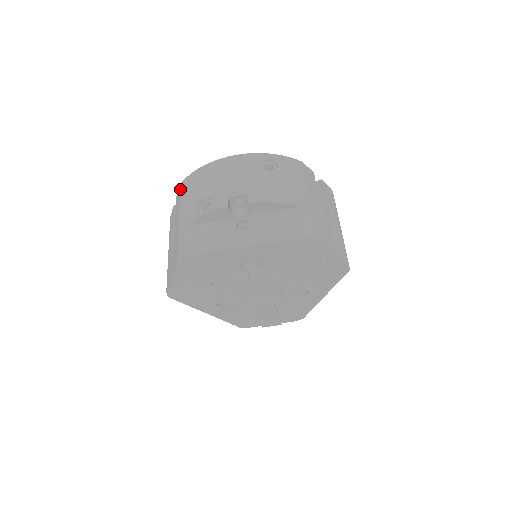
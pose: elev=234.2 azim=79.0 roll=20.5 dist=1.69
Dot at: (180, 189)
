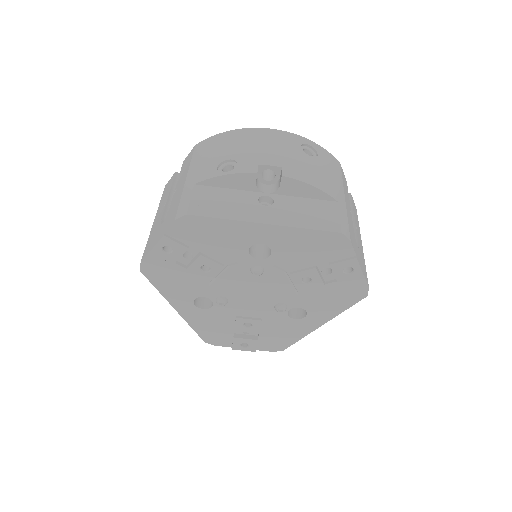
Dot at: (194, 150)
